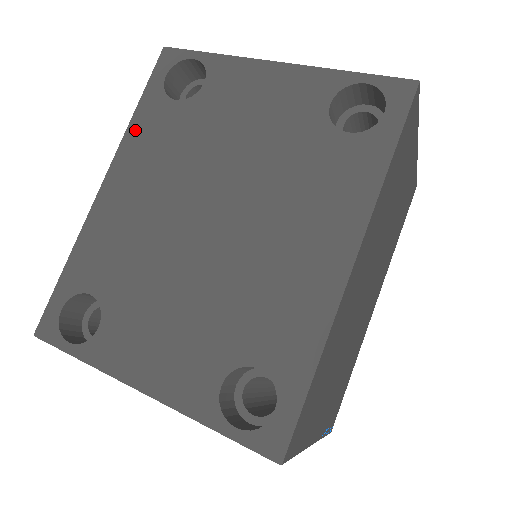
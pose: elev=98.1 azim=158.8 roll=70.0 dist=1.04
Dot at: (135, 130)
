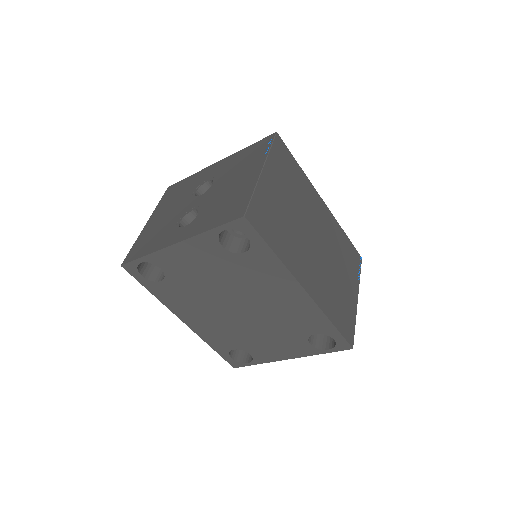
Dot at: (164, 300)
